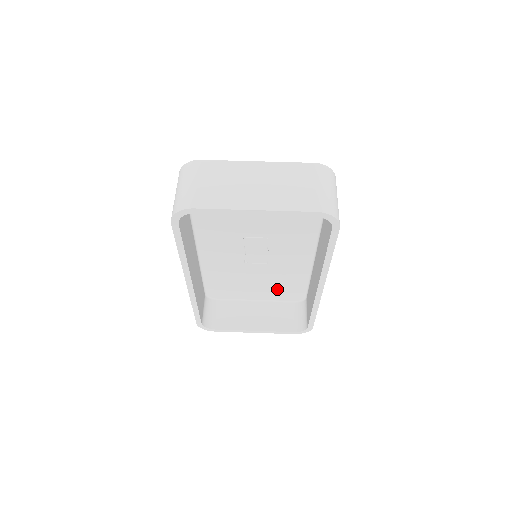
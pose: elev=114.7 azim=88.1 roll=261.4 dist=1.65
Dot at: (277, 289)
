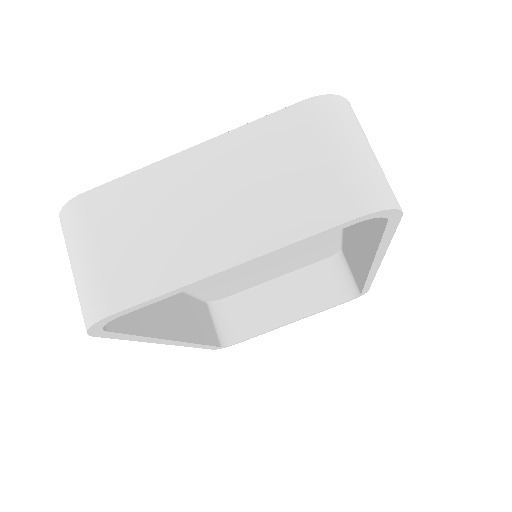
Dot at: (299, 260)
